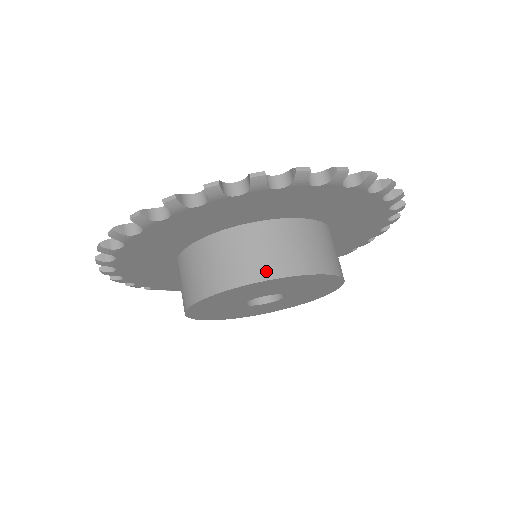
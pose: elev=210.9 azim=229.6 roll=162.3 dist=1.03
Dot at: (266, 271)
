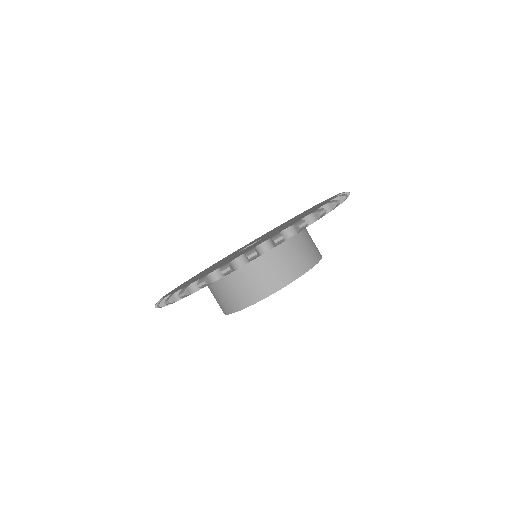
Dot at: (239, 305)
